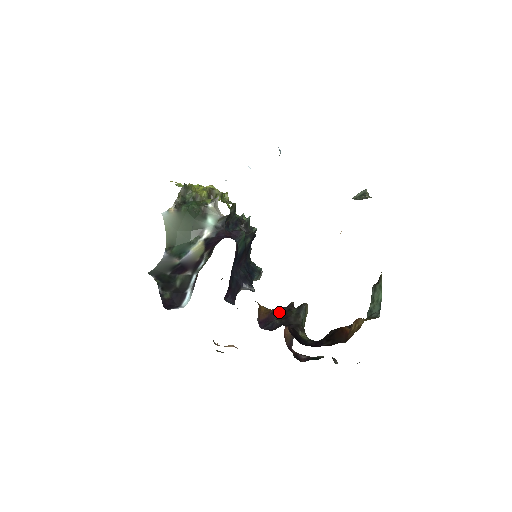
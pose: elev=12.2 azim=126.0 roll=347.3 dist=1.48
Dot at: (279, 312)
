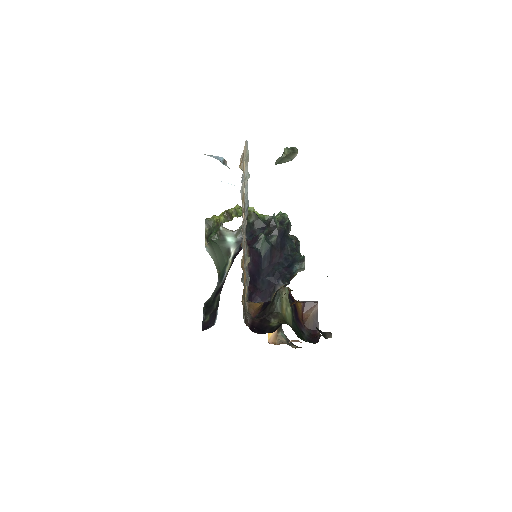
Dot at: (265, 304)
